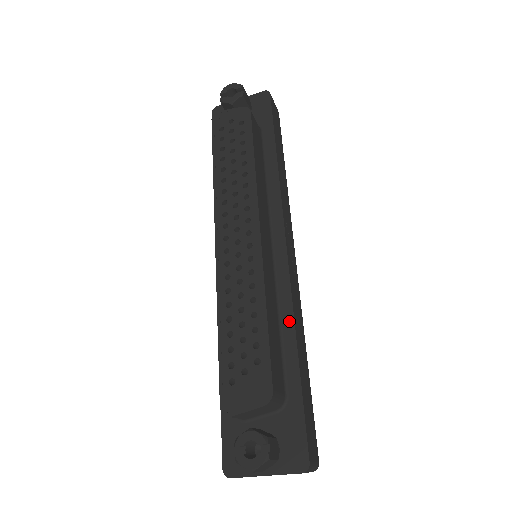
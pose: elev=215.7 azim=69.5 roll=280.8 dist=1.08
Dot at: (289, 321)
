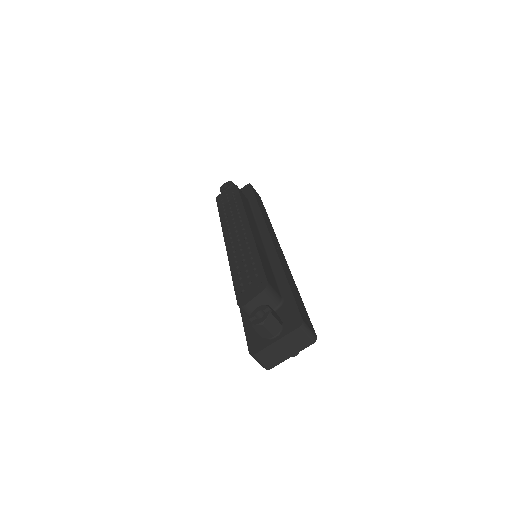
Dot at: (278, 266)
